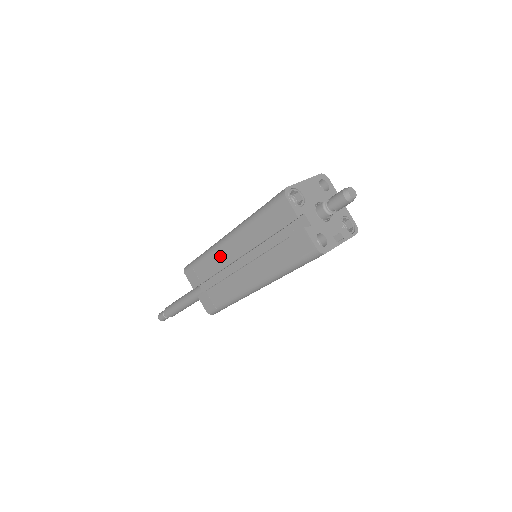
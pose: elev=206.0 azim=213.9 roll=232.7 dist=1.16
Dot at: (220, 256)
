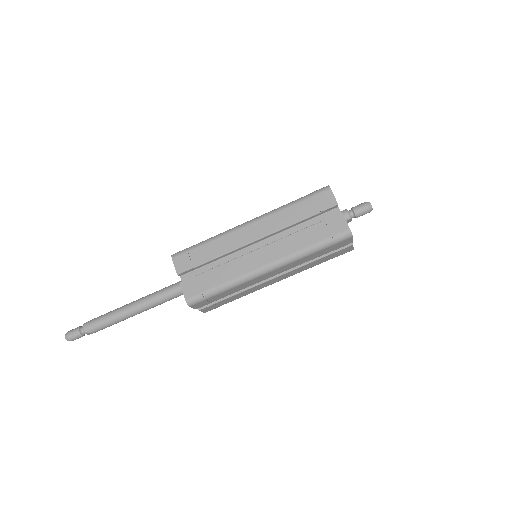
Dot at: (234, 238)
